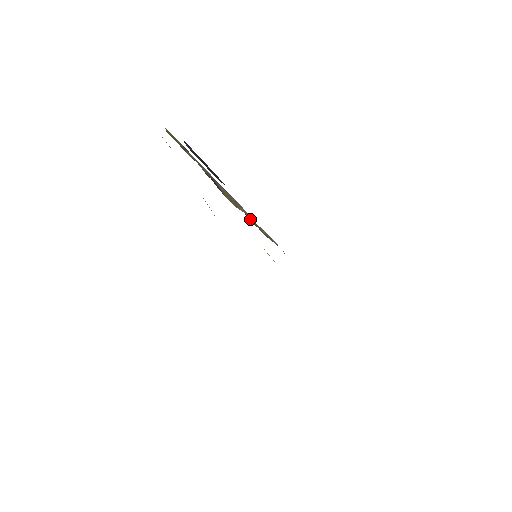
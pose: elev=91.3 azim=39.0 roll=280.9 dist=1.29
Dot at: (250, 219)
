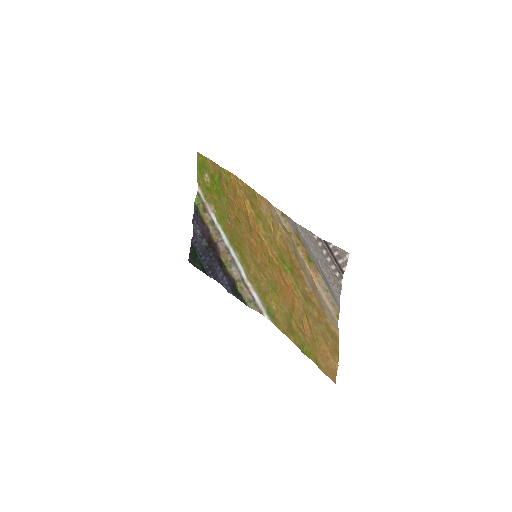
Dot at: (238, 282)
